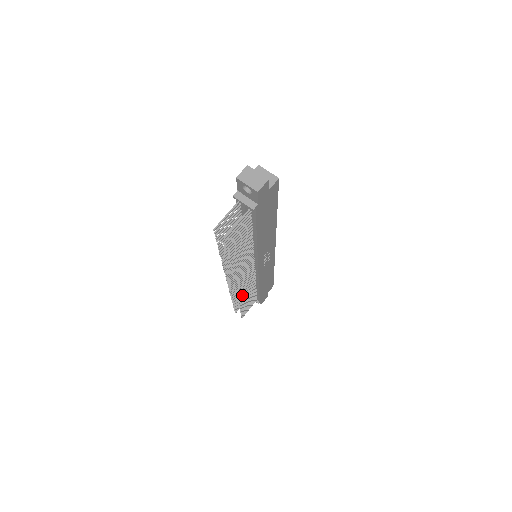
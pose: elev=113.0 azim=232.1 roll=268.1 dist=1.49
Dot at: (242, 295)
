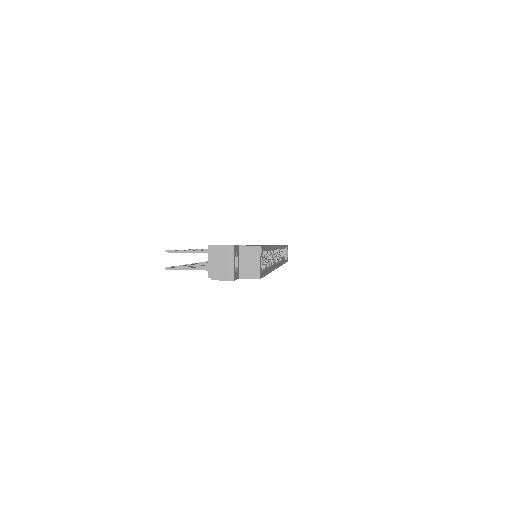
Dot at: occluded
